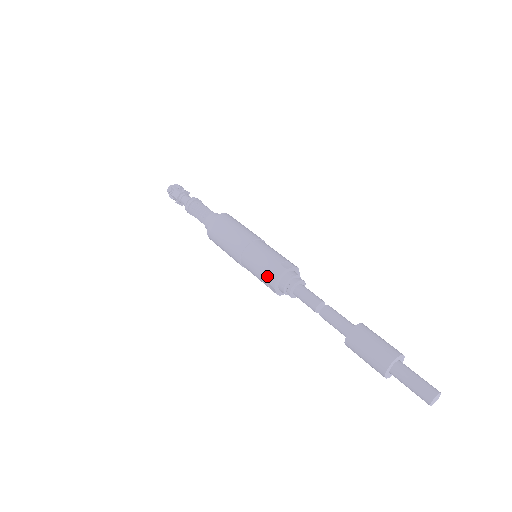
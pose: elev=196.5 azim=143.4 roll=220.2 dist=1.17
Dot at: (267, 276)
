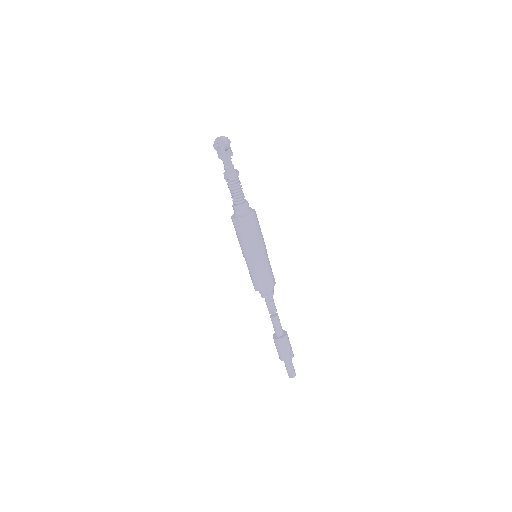
Dot at: (253, 283)
